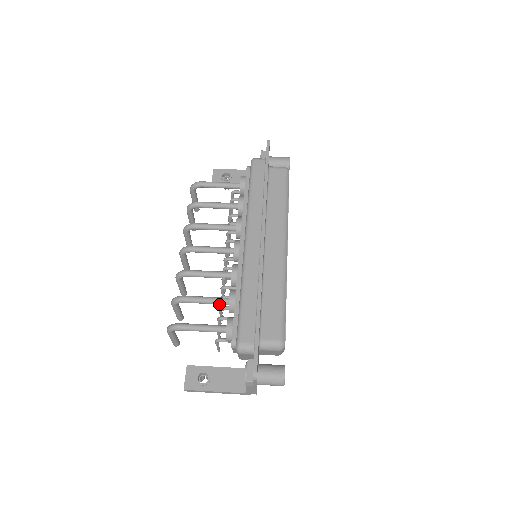
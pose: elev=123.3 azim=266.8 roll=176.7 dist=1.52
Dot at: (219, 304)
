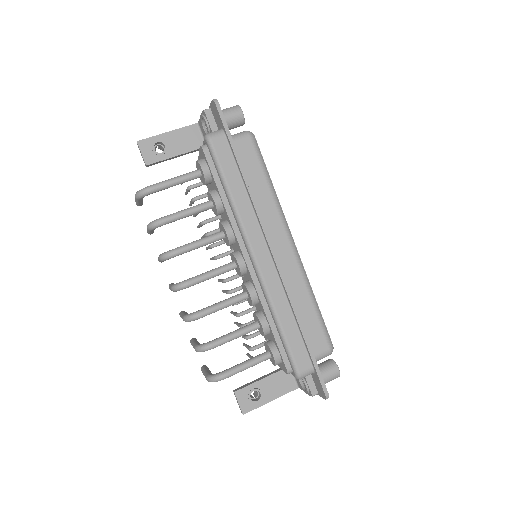
Dot at: (249, 332)
